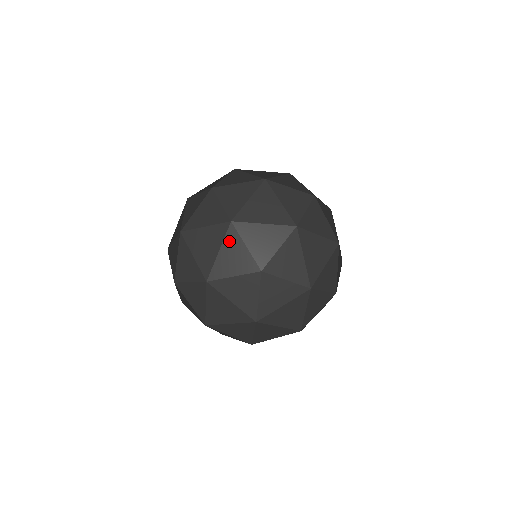
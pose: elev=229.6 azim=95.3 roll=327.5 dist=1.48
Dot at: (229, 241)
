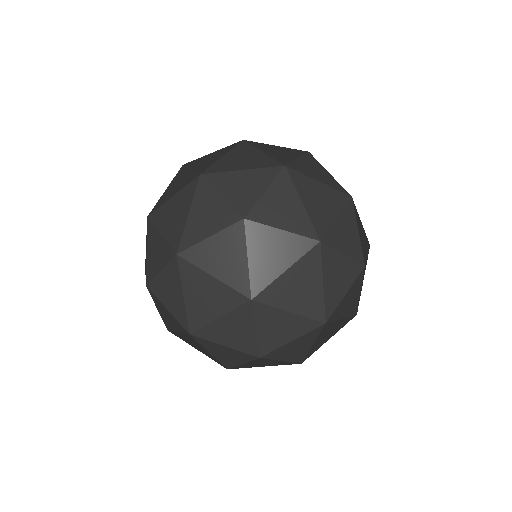
Dot at: (200, 197)
